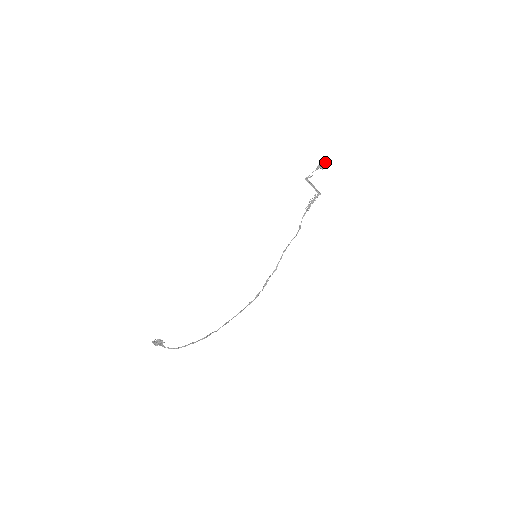
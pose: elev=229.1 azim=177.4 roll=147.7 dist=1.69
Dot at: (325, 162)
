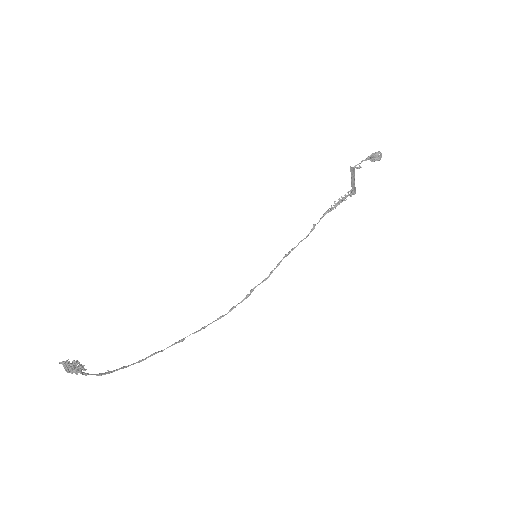
Dot at: (380, 154)
